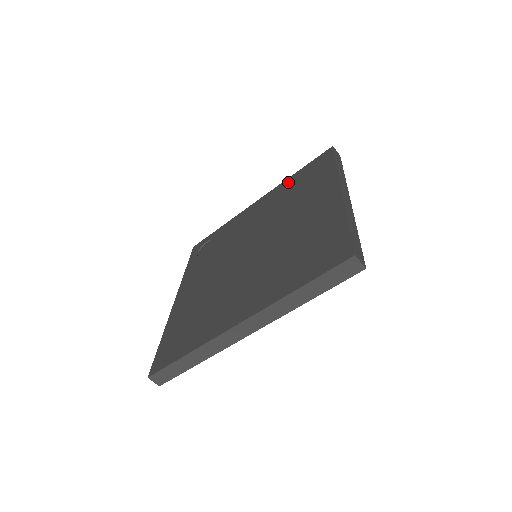
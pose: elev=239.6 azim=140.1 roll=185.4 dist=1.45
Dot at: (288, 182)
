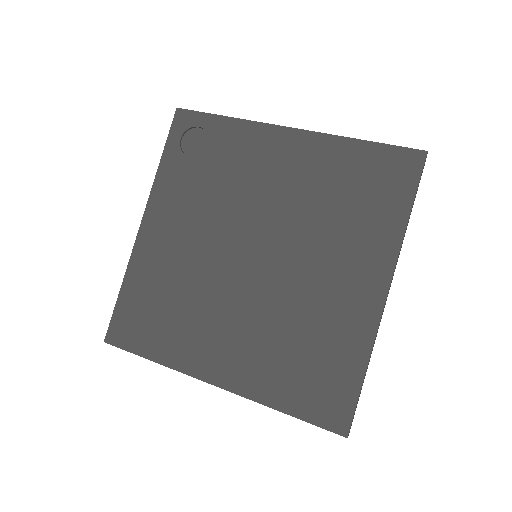
Dot at: (342, 152)
